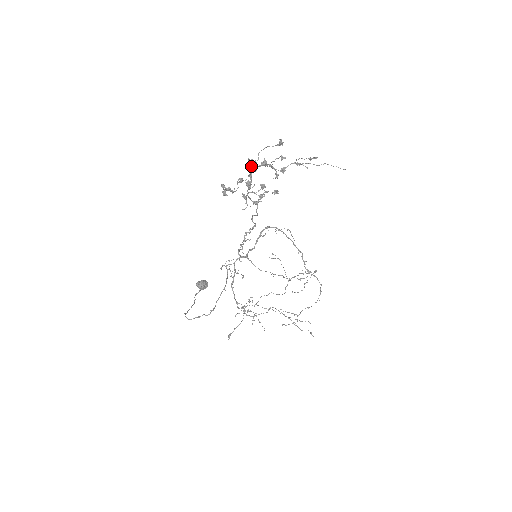
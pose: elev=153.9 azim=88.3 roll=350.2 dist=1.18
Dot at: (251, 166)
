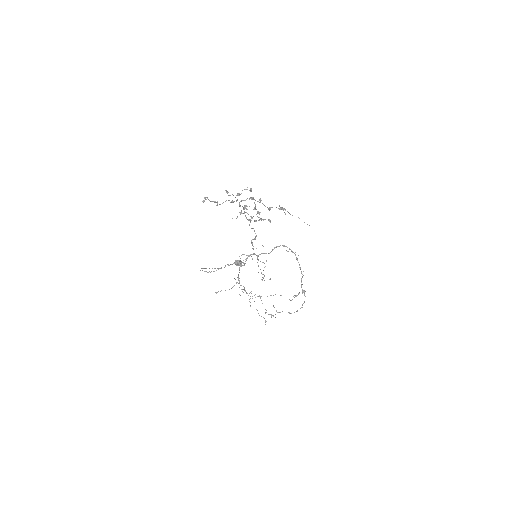
Dot at: occluded
